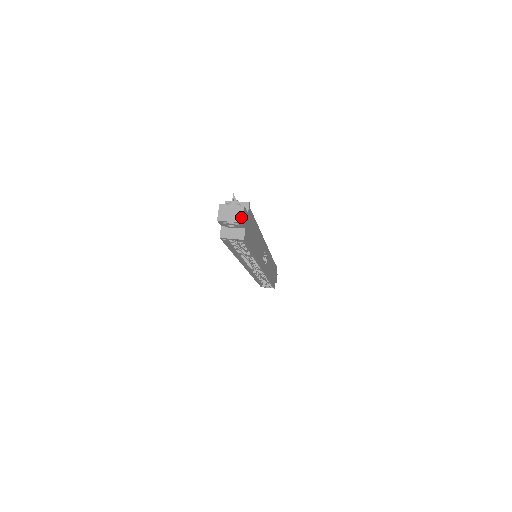
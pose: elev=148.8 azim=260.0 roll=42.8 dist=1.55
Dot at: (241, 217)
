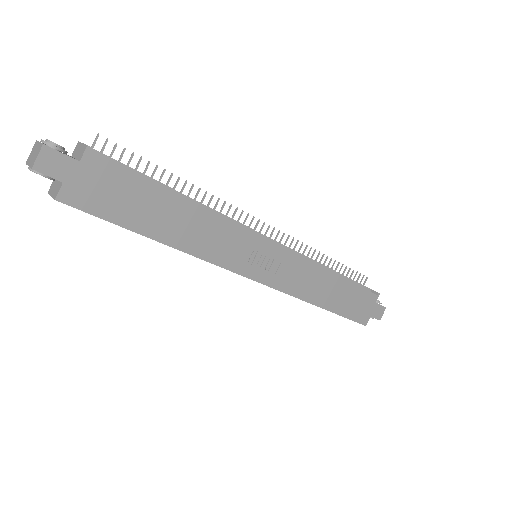
Dot at: (34, 160)
